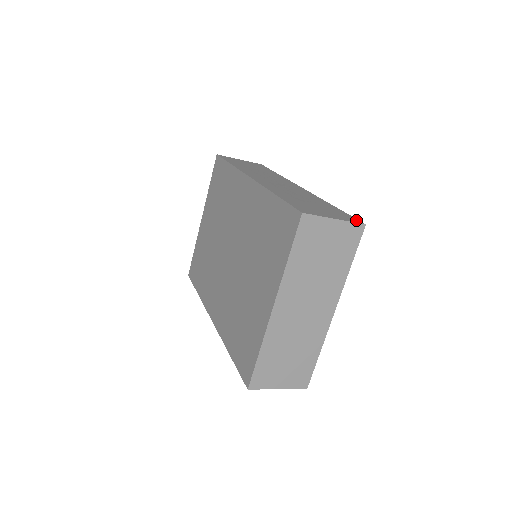
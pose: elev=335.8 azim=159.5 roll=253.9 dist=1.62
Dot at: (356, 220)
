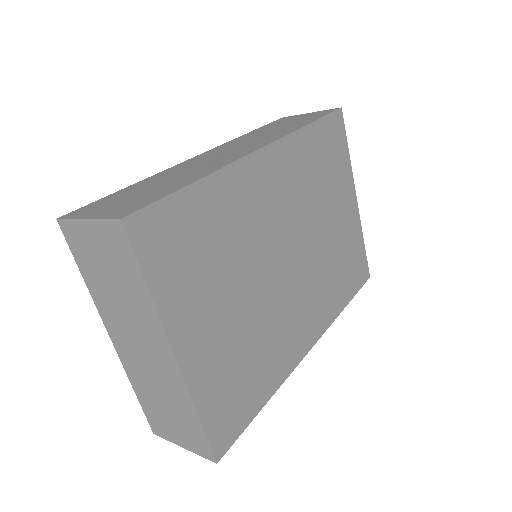
Dot at: (129, 211)
